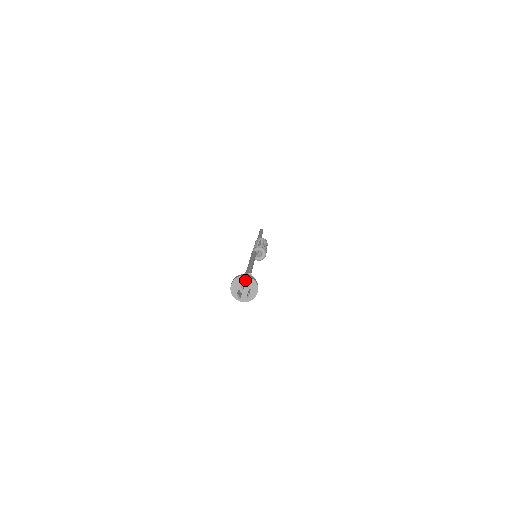
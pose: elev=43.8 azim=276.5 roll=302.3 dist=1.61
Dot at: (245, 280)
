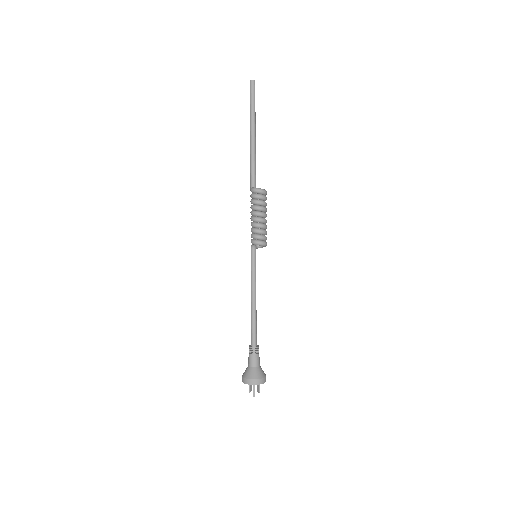
Dot at: (255, 384)
